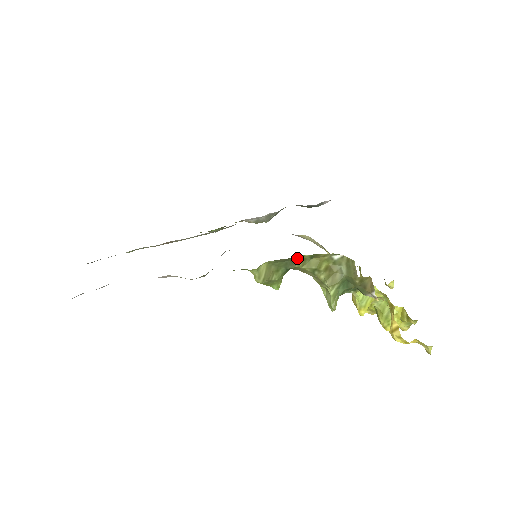
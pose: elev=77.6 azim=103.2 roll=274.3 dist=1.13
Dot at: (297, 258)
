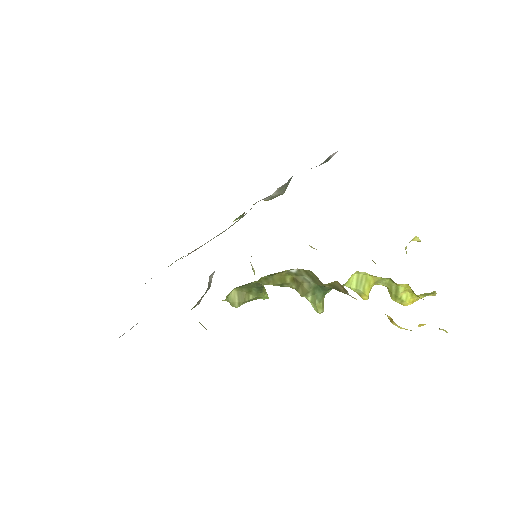
Dot at: (257, 281)
